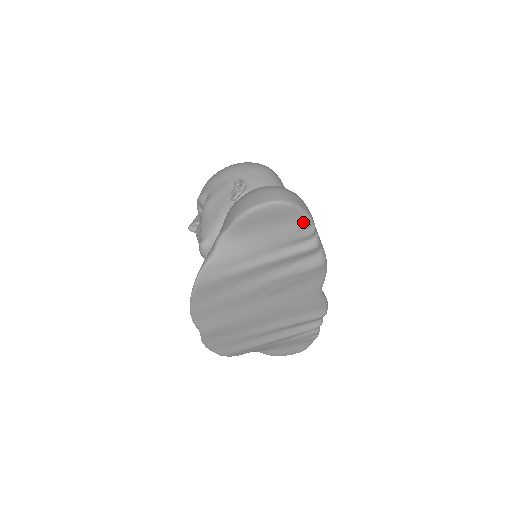
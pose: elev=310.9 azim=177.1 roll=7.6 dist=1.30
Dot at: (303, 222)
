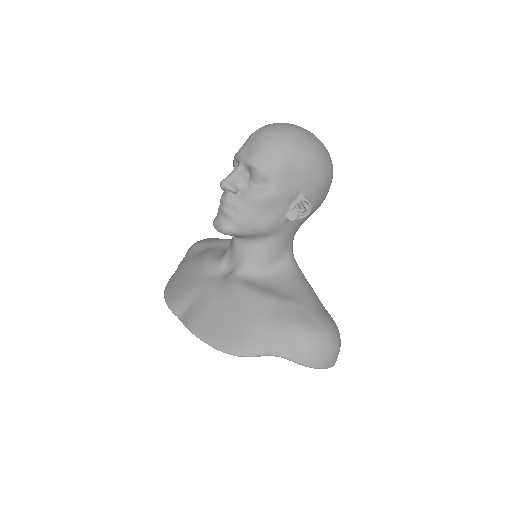
Dot at: occluded
